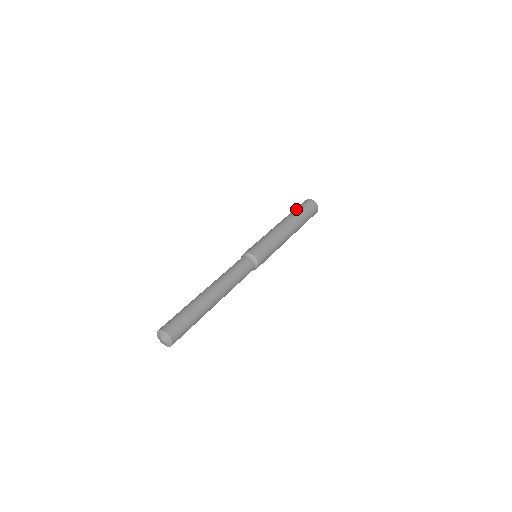
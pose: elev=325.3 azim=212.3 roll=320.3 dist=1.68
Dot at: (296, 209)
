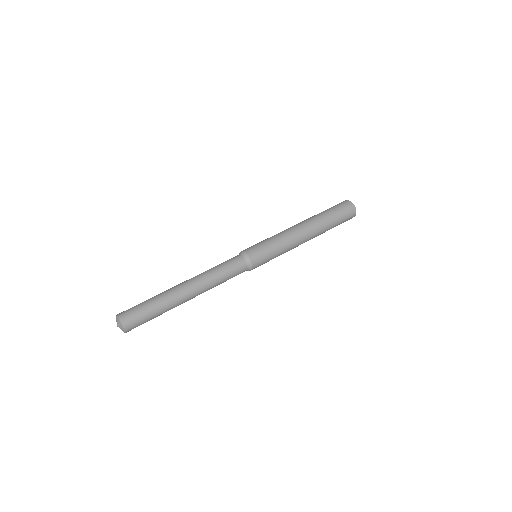
Dot at: (326, 210)
